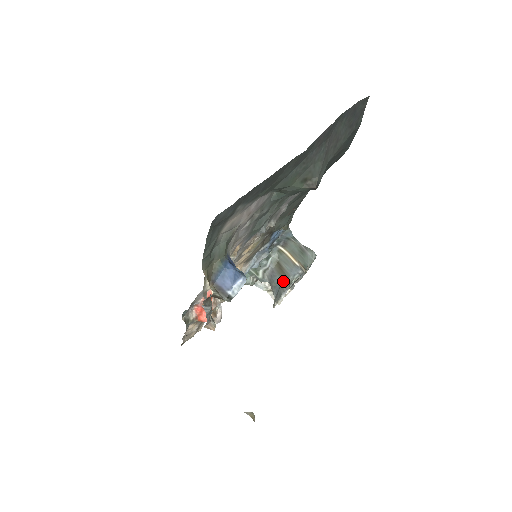
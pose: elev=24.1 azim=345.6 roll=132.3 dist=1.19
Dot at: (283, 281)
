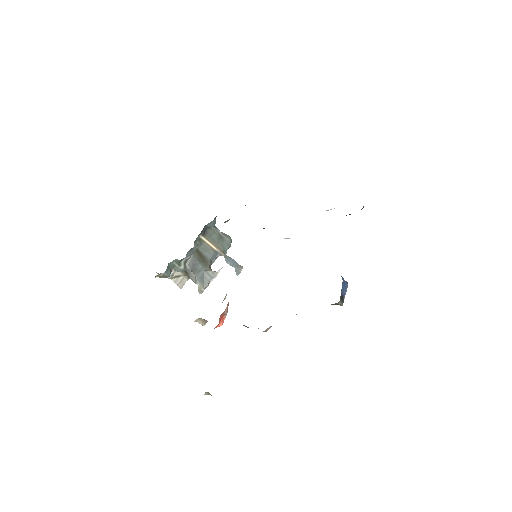
Dot at: (206, 267)
